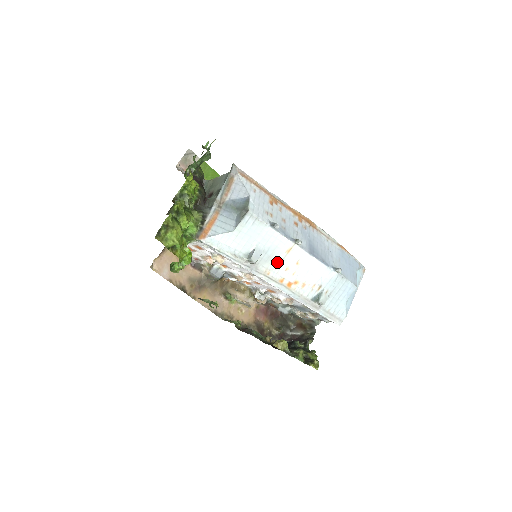
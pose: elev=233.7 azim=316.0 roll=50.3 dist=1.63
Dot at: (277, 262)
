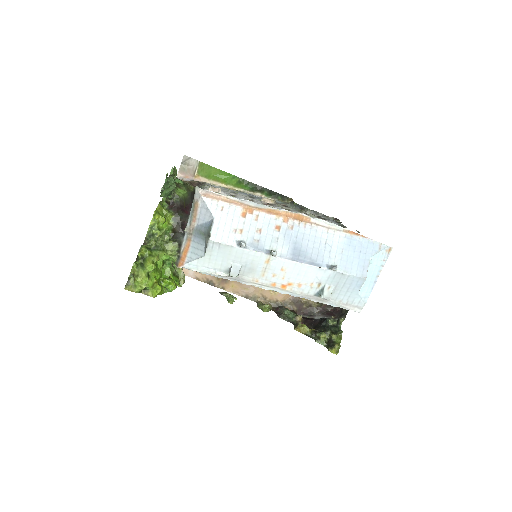
Dot at: (261, 271)
